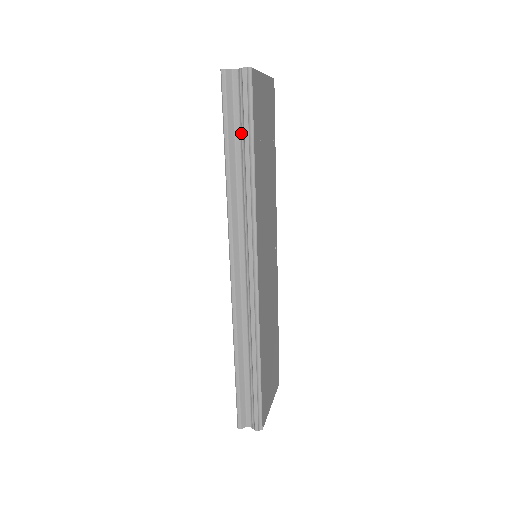
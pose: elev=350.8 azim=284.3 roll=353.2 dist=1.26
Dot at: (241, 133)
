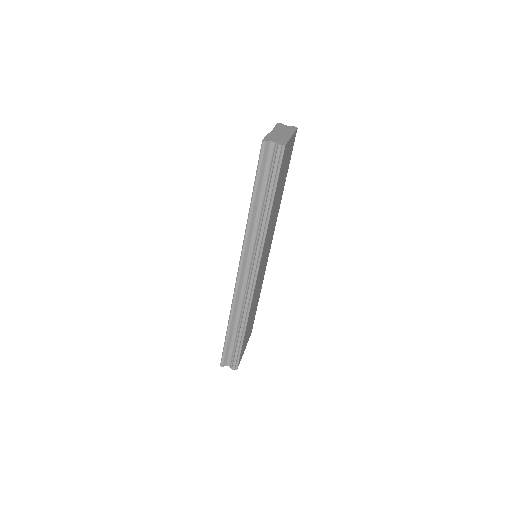
Dot at: (267, 186)
